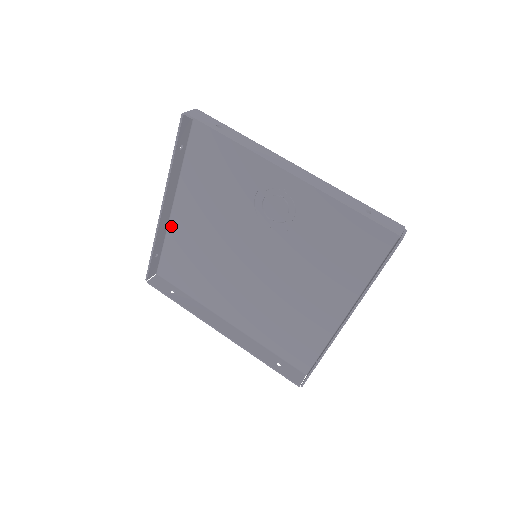
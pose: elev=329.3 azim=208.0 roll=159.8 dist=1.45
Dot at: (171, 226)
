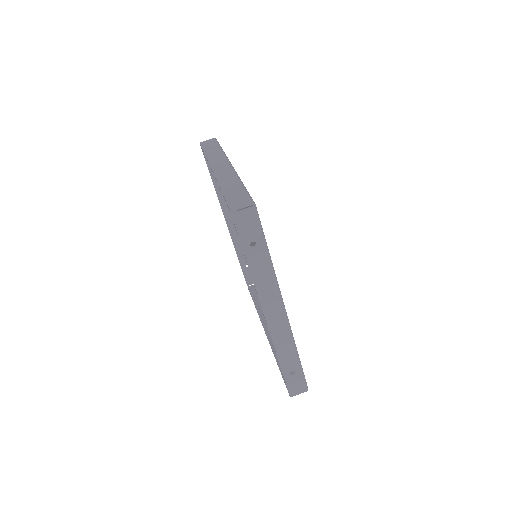
Dot at: occluded
